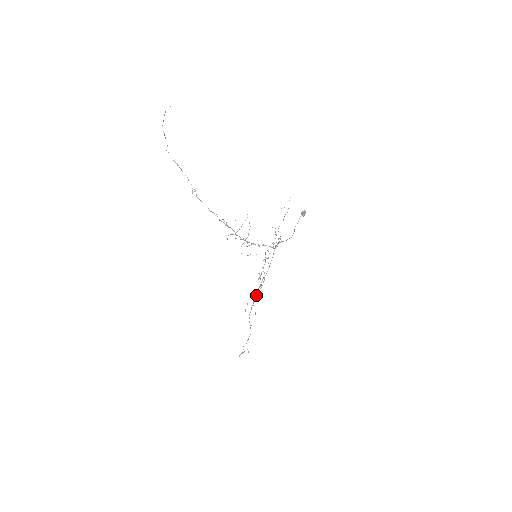
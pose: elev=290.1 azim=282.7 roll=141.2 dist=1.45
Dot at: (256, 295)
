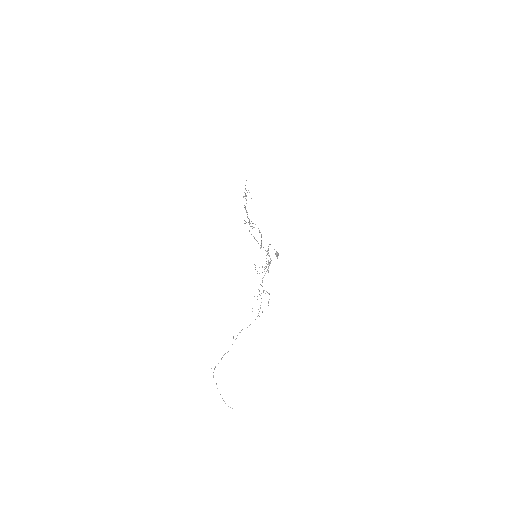
Dot at: (247, 214)
